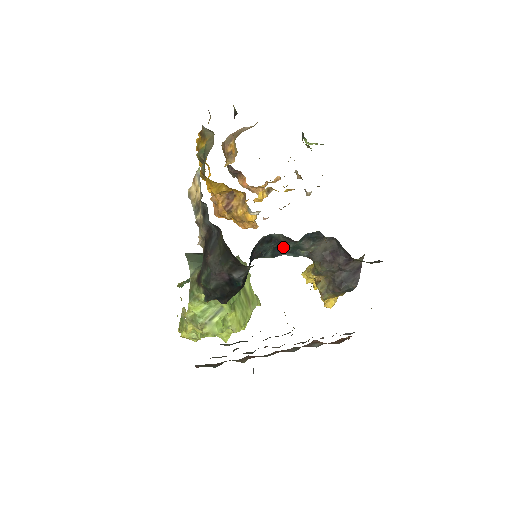
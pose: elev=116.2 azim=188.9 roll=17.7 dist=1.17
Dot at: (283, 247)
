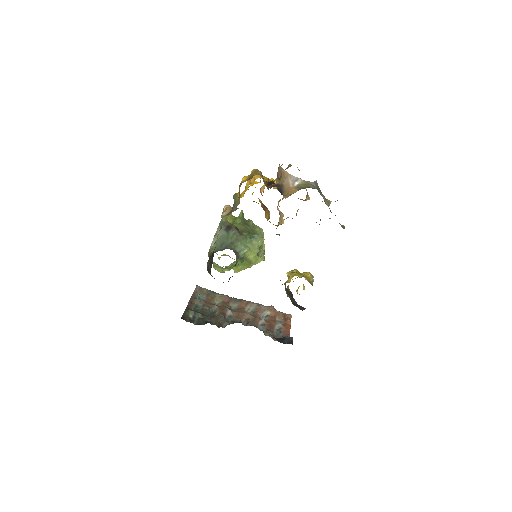
Dot at: occluded
